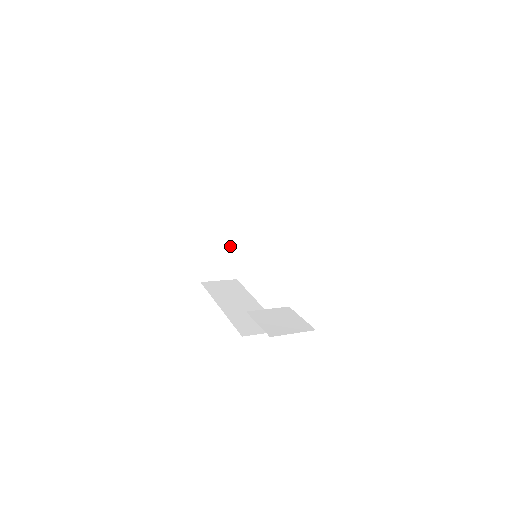
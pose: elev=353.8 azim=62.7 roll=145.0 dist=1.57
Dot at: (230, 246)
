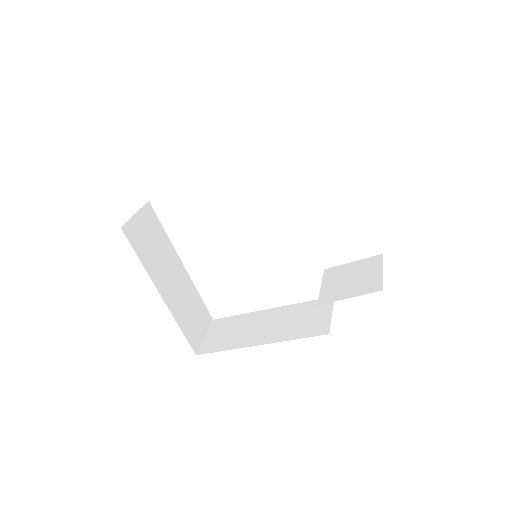
Dot at: (186, 292)
